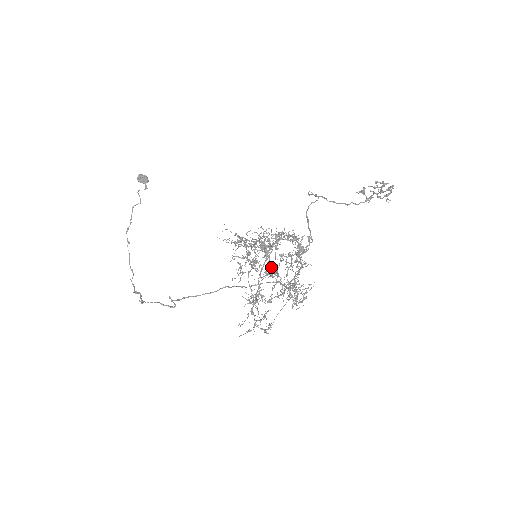
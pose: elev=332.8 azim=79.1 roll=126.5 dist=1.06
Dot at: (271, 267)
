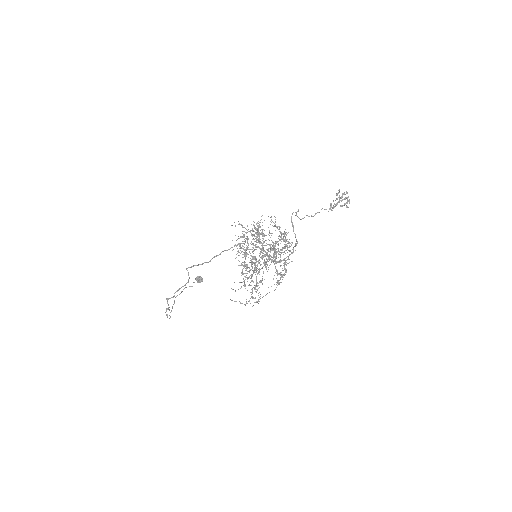
Dot at: (261, 243)
